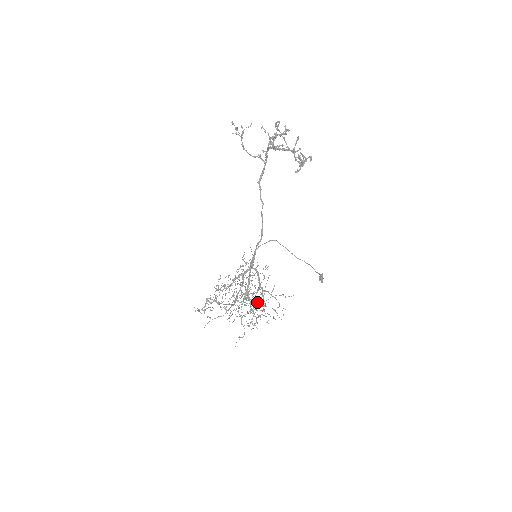
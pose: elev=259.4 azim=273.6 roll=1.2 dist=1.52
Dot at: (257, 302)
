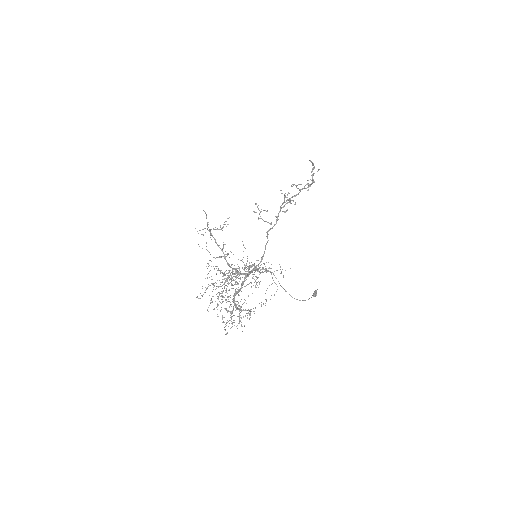
Dot at: (242, 310)
